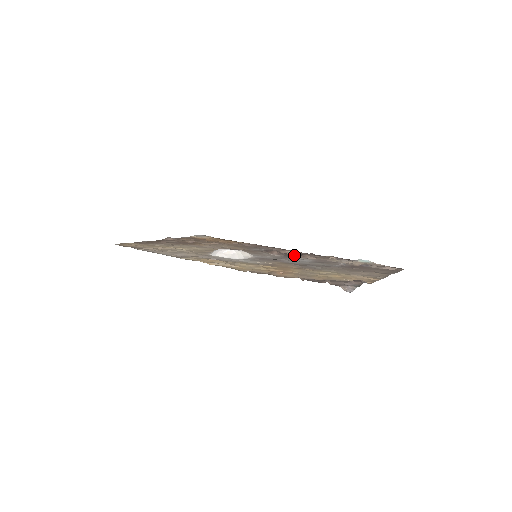
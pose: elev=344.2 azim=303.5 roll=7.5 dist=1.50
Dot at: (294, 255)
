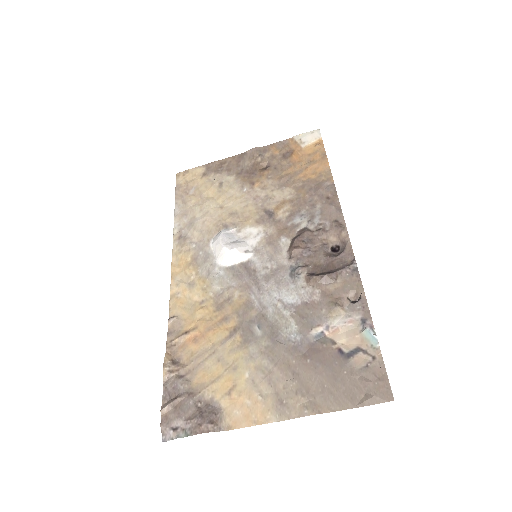
Dot at: (307, 267)
